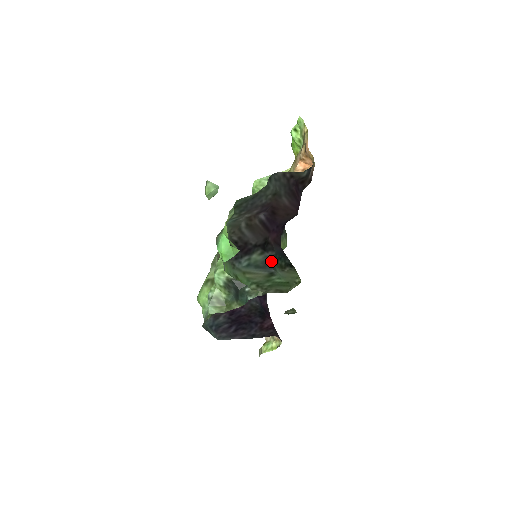
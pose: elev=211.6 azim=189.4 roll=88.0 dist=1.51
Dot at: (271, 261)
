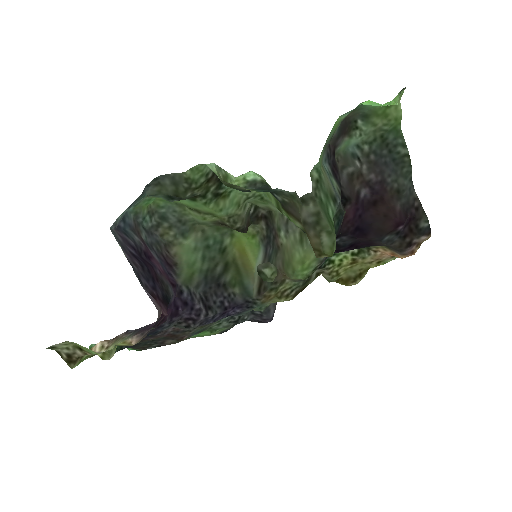
Dot at: (339, 204)
